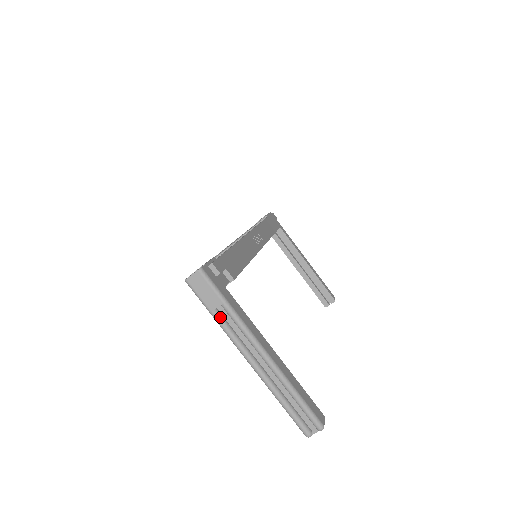
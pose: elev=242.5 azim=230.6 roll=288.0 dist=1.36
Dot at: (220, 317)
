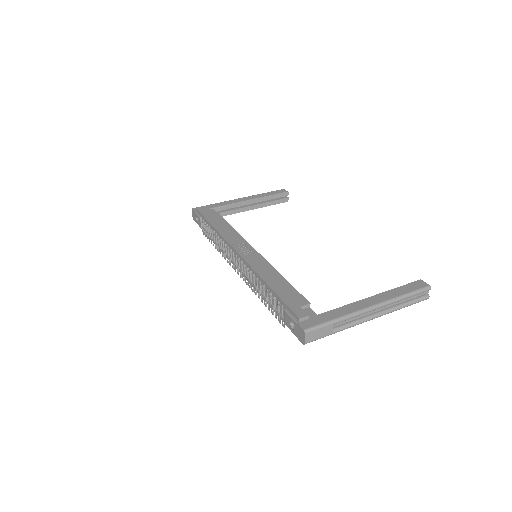
Dot at: (338, 329)
